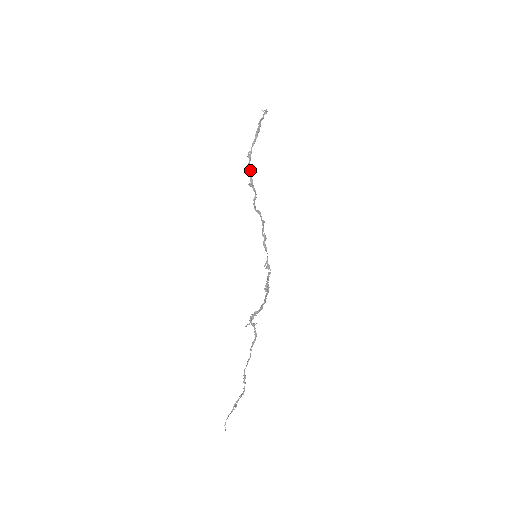
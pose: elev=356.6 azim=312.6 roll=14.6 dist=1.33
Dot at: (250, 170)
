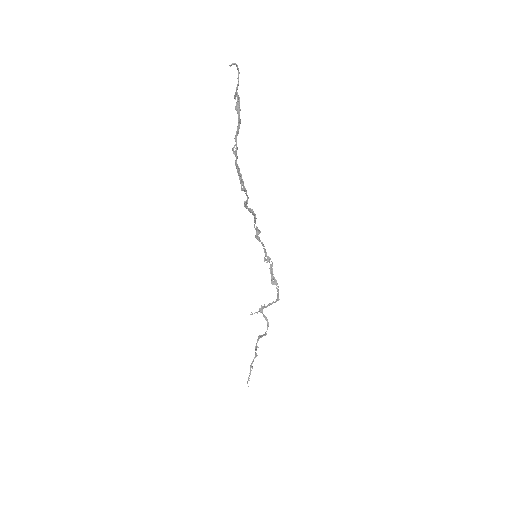
Dot at: (238, 170)
